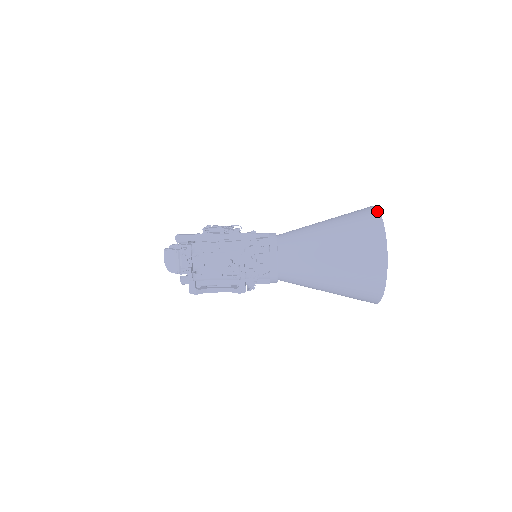
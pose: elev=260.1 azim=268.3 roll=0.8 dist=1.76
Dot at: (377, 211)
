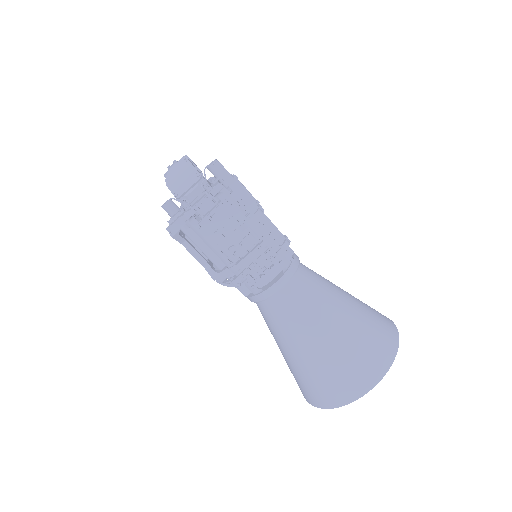
Dot at: (397, 333)
